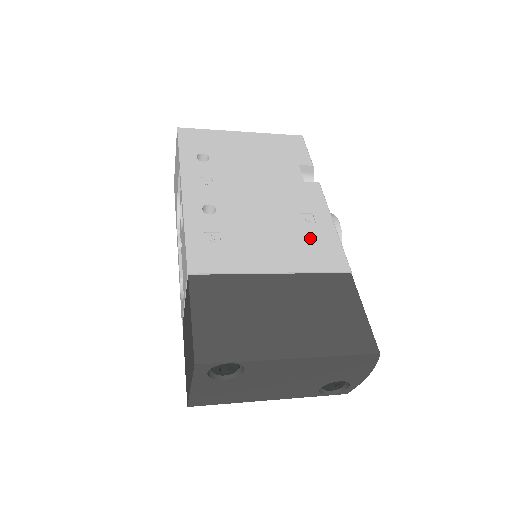
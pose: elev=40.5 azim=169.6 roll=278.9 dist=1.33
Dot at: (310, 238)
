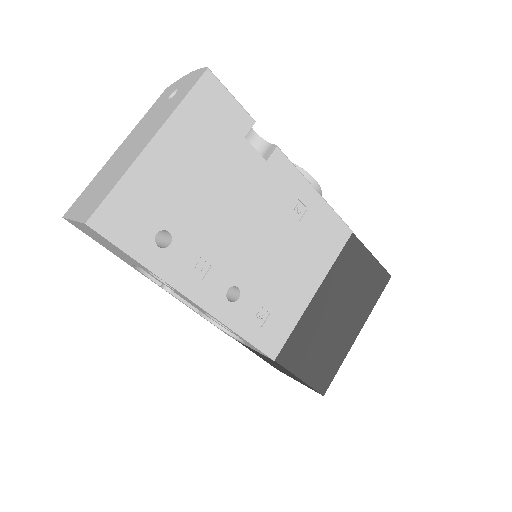
Dot at: (314, 232)
